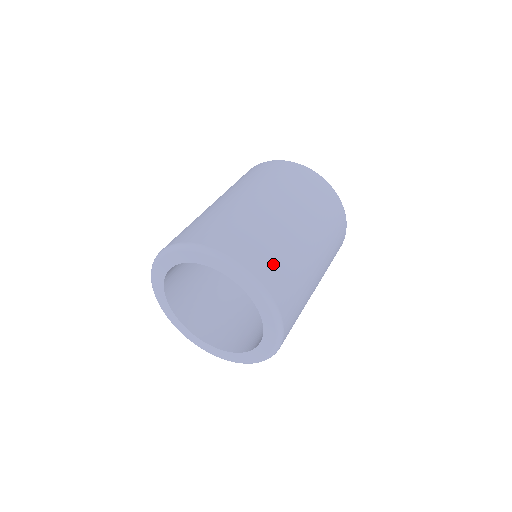
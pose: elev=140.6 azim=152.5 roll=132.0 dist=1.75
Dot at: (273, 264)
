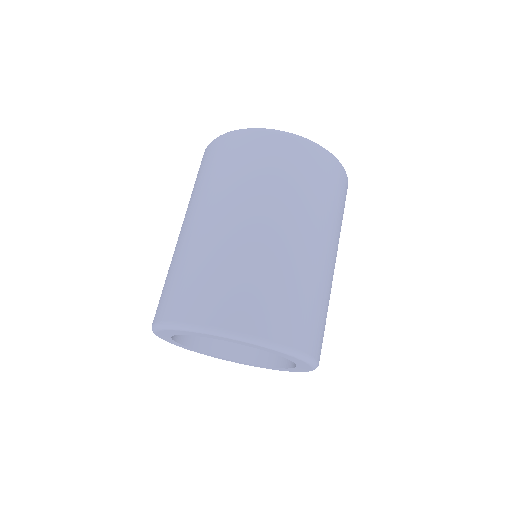
Dot at: (316, 325)
